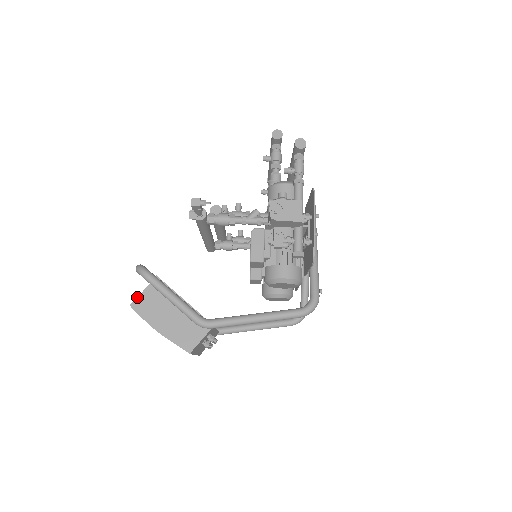
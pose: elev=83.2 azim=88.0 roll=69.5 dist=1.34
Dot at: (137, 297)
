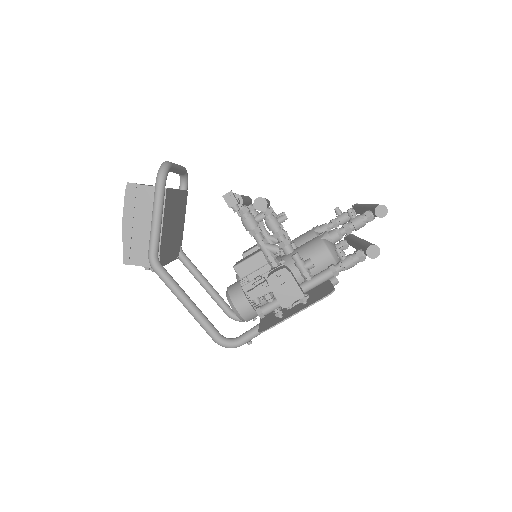
Dot at: (138, 184)
